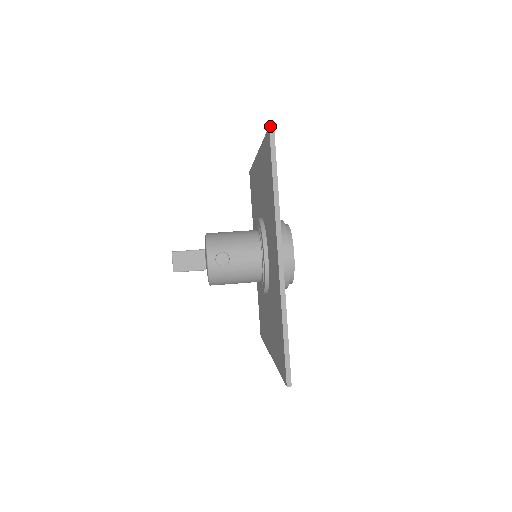
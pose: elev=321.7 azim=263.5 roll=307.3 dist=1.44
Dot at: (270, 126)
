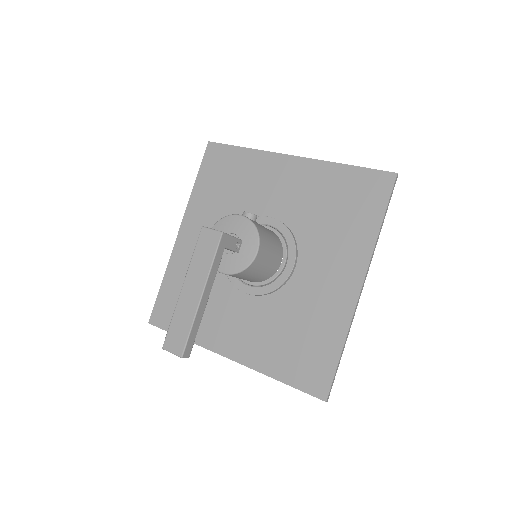
Dot at: (209, 141)
